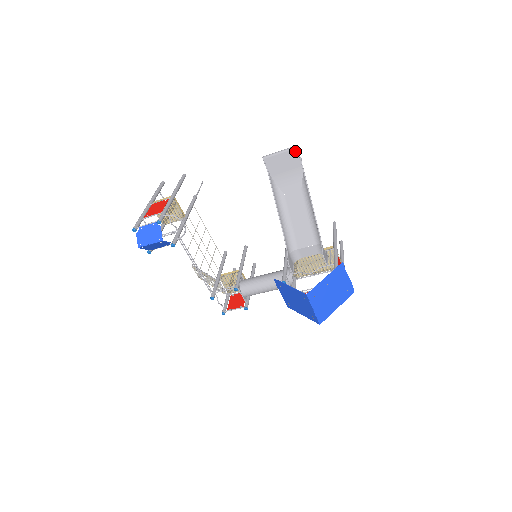
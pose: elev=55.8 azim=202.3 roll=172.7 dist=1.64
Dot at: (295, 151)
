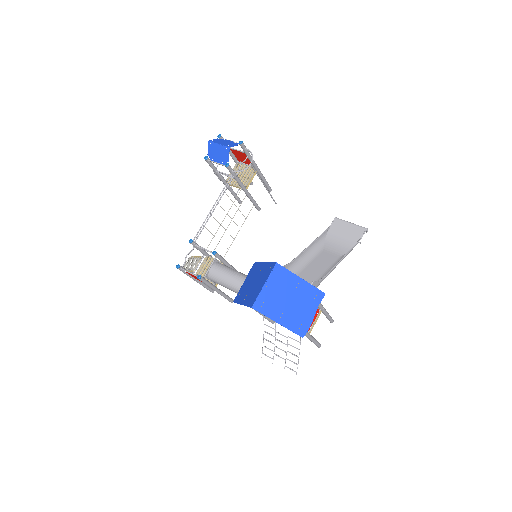
Dot at: (363, 230)
